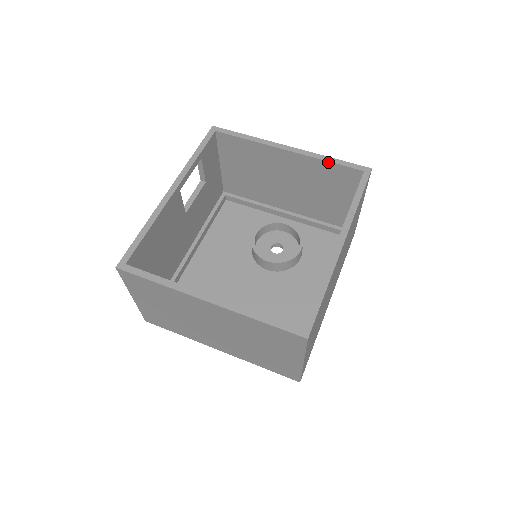
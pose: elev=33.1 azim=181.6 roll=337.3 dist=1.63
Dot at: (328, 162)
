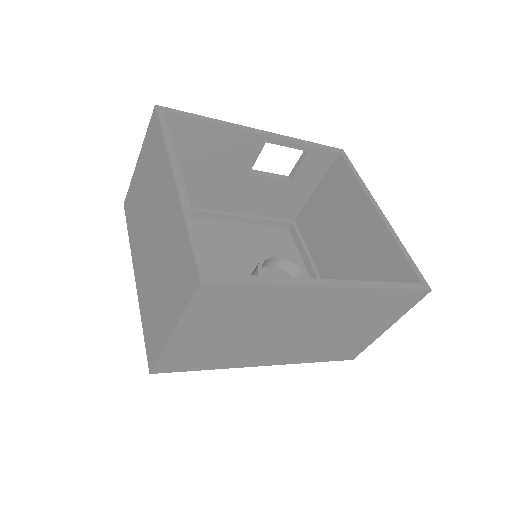
Dot at: (399, 249)
